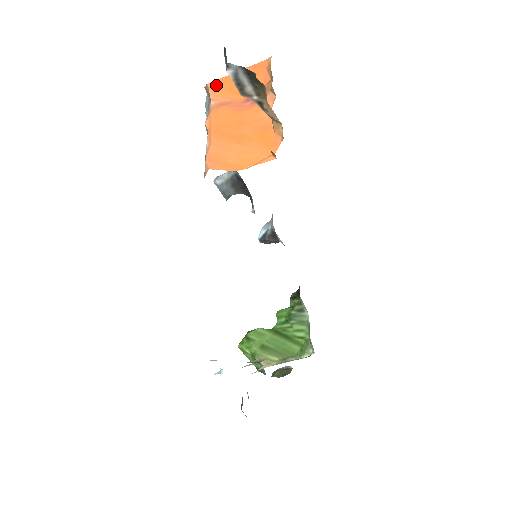
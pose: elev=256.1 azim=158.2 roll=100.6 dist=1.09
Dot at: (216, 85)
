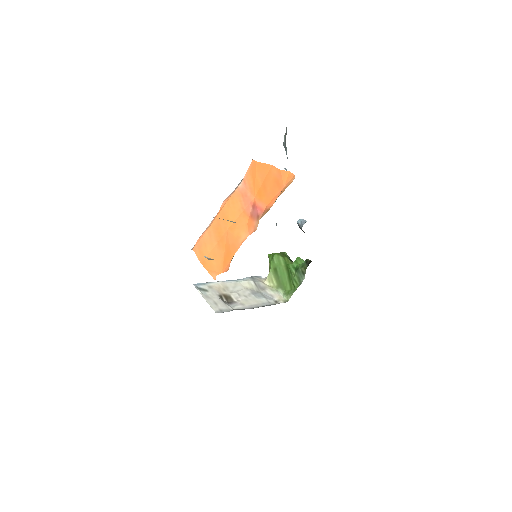
Dot at: (254, 168)
